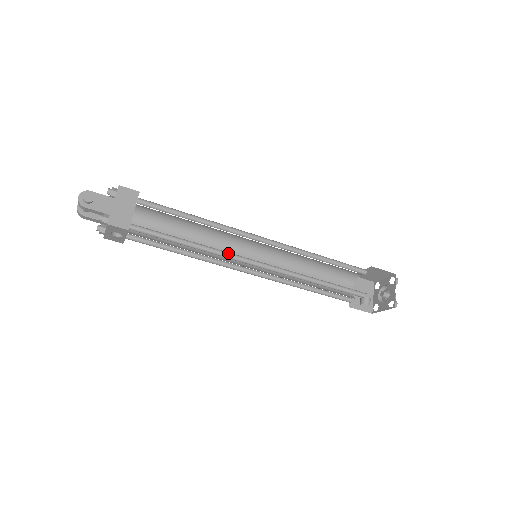
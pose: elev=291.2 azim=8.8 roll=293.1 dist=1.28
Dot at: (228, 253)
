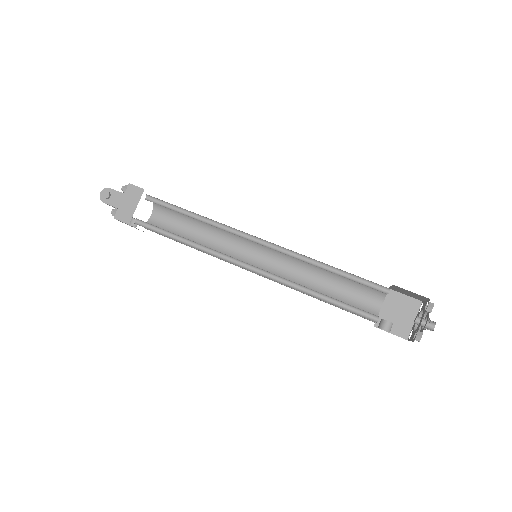
Dot at: (218, 252)
